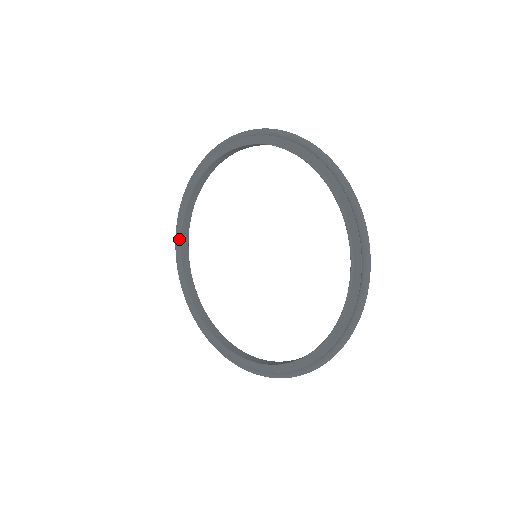
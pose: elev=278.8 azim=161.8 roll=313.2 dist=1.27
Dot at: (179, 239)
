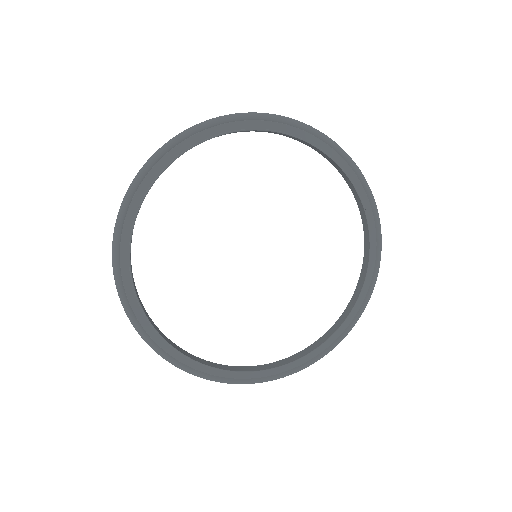
Dot at: (127, 220)
